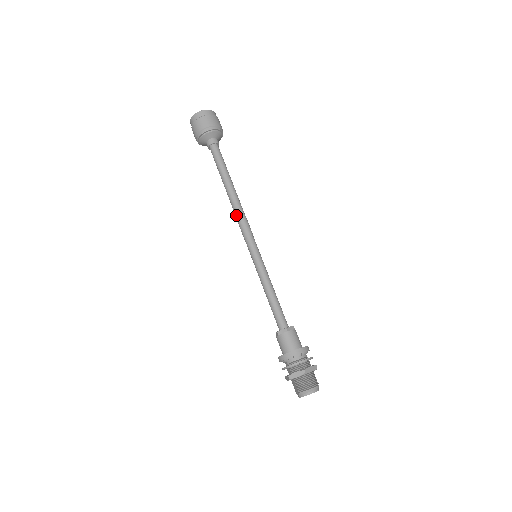
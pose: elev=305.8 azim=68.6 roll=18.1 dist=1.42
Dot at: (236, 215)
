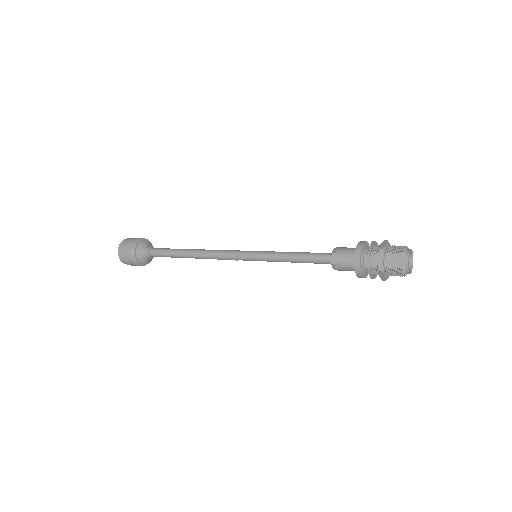
Dot at: (212, 252)
